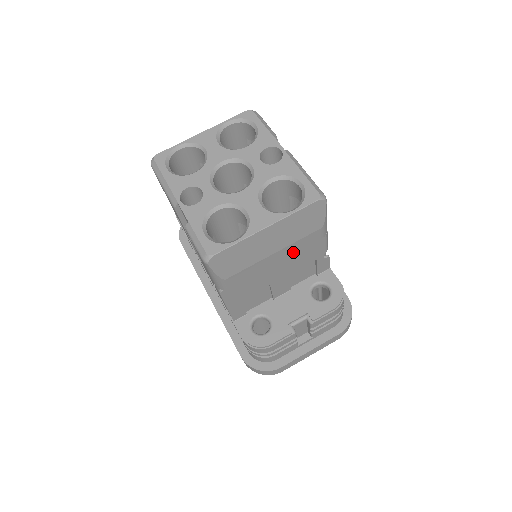
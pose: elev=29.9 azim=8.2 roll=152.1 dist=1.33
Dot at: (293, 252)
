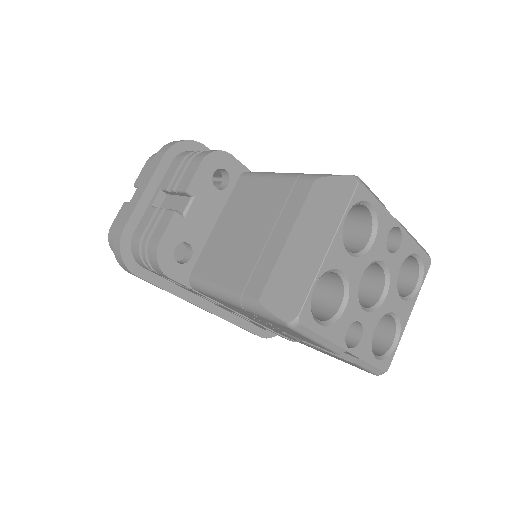
Dot at: occluded
